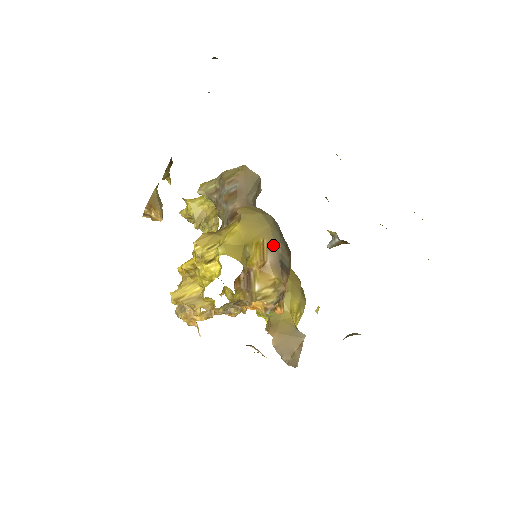
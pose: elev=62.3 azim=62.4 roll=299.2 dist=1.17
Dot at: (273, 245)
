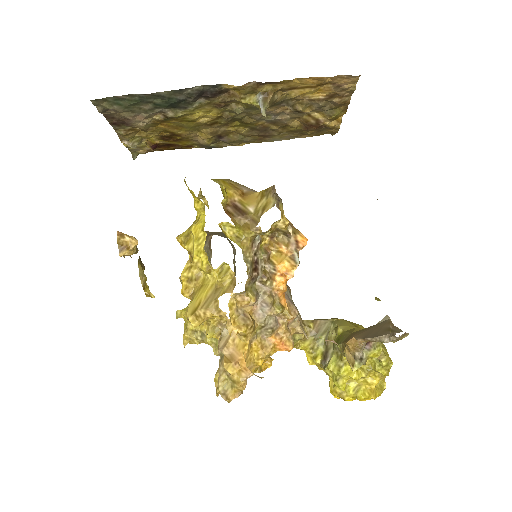
Dot at: (241, 185)
